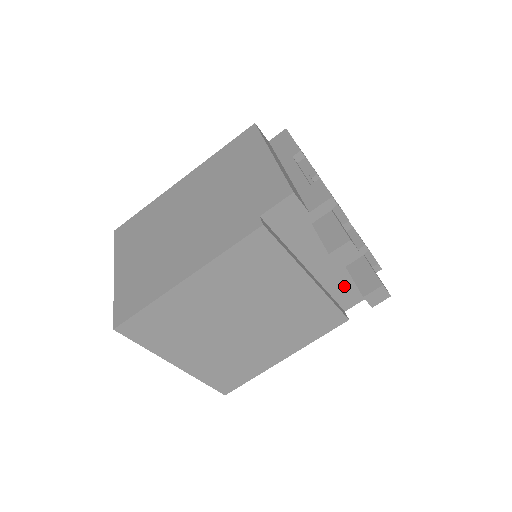
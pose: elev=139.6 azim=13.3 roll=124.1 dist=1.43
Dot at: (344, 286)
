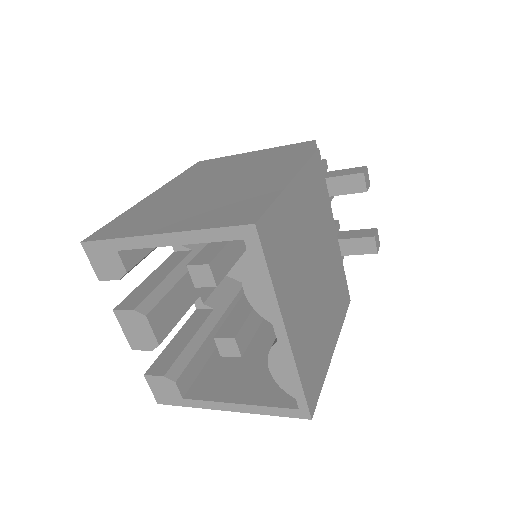
Dot at: occluded
